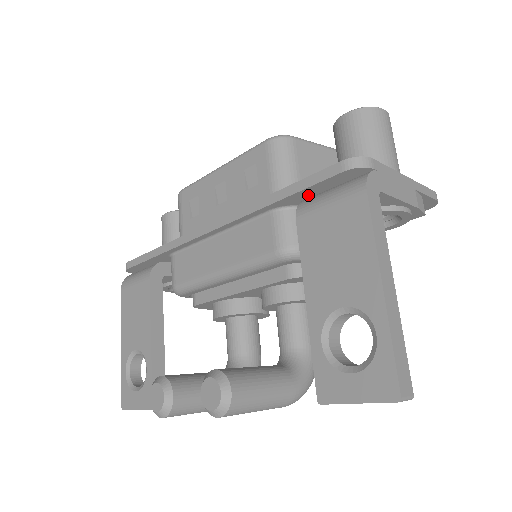
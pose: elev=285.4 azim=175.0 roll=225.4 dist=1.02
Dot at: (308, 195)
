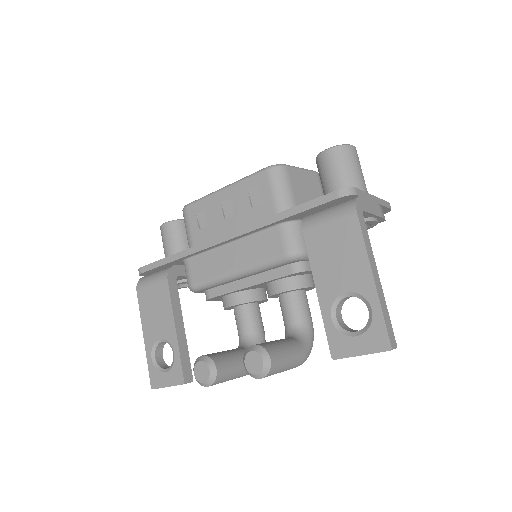
Dot at: (308, 213)
